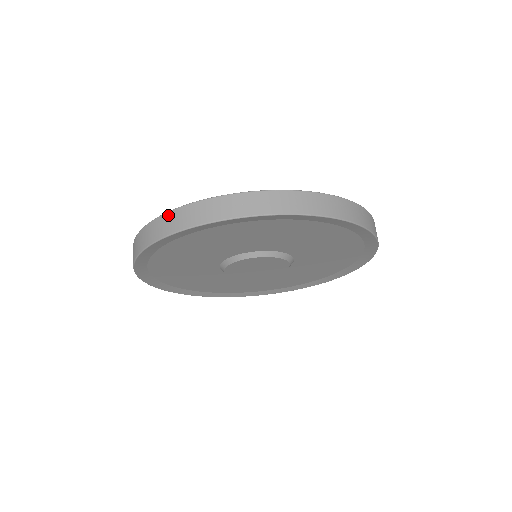
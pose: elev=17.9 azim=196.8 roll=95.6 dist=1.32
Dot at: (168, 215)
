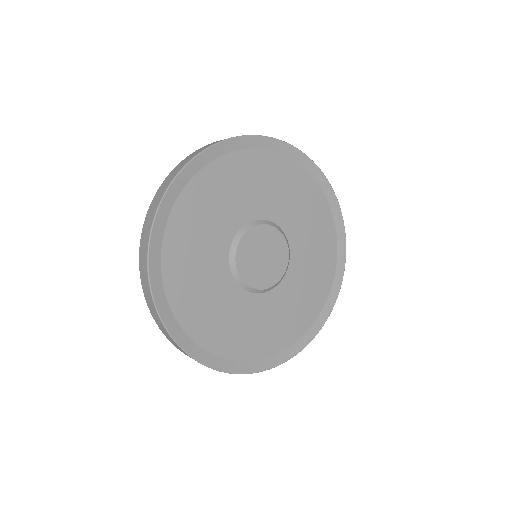
Dot at: (160, 187)
